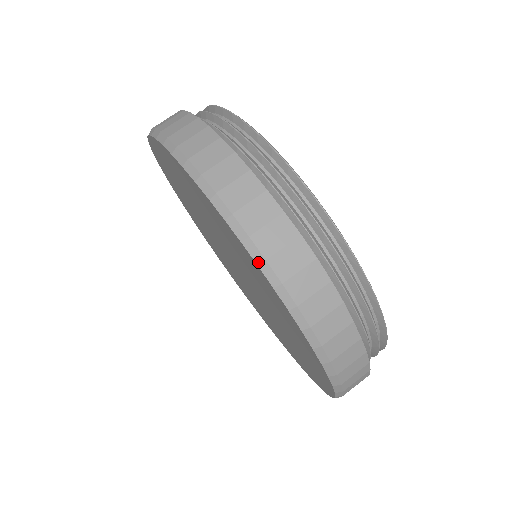
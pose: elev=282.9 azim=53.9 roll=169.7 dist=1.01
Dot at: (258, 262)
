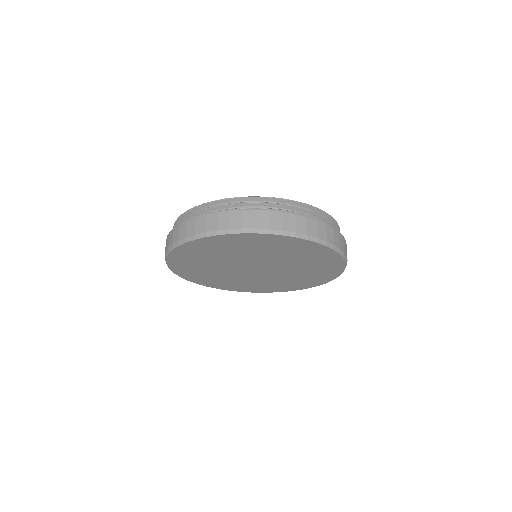
Dot at: (268, 233)
